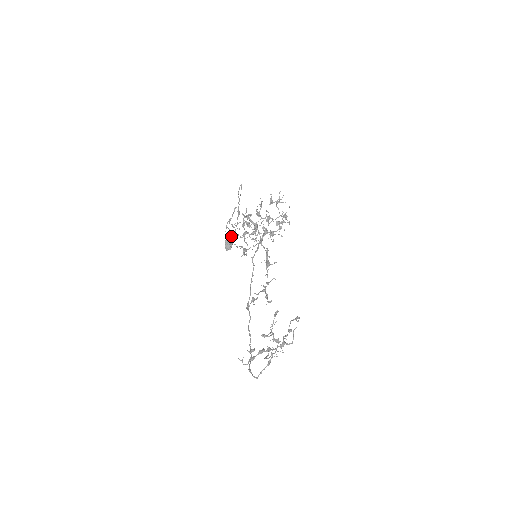
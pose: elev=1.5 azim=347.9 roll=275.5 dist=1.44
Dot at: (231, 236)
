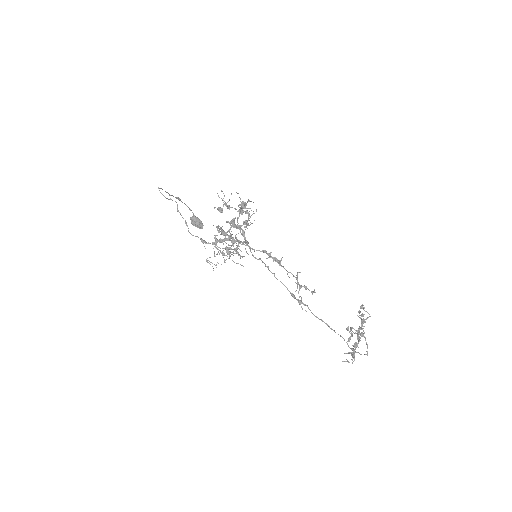
Dot at: occluded
